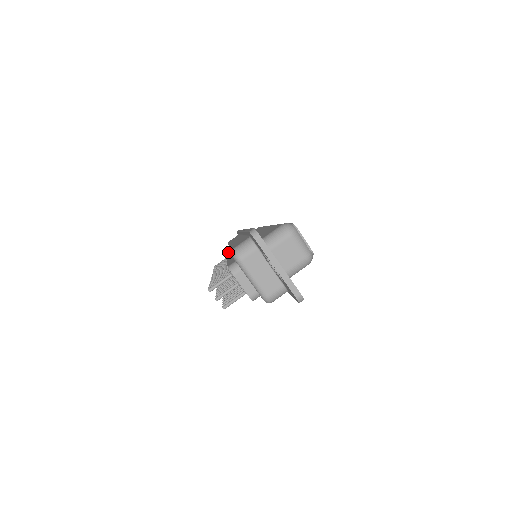
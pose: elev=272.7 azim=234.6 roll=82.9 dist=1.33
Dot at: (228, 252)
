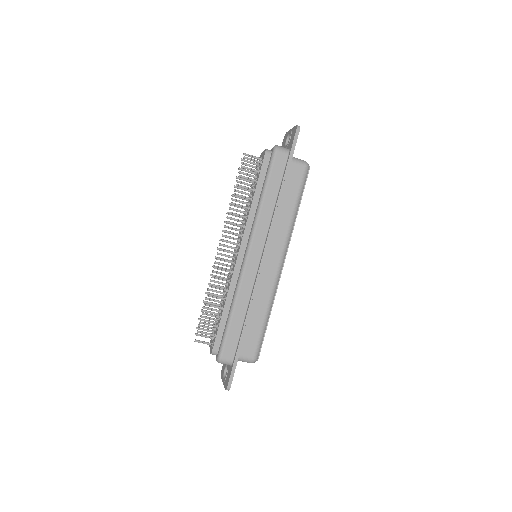
Dot at: (256, 198)
